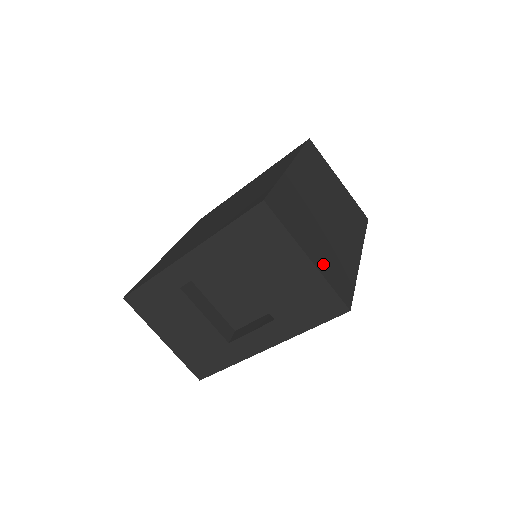
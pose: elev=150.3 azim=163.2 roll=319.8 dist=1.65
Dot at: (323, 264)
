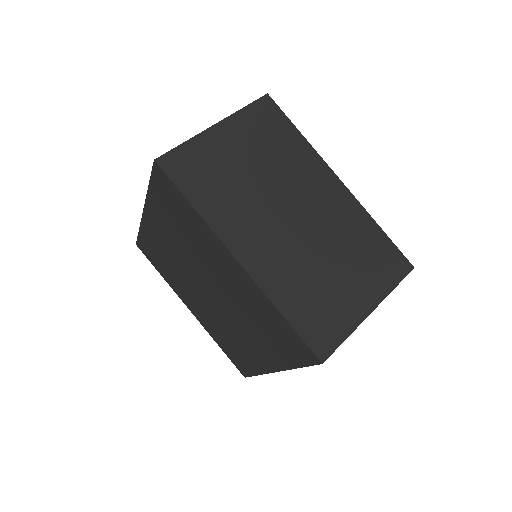
Dot at: (372, 286)
